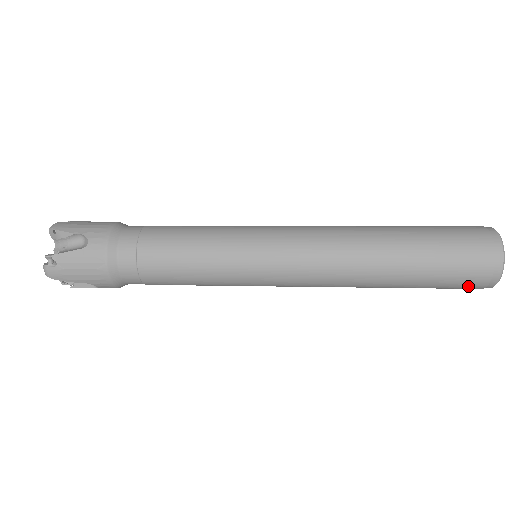
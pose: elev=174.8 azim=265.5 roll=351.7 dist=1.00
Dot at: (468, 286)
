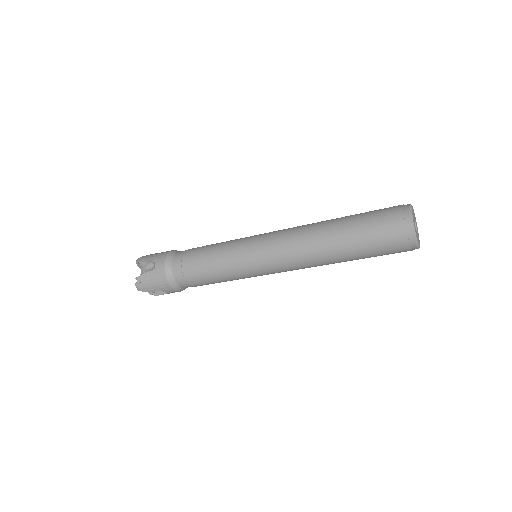
Dot at: (397, 250)
